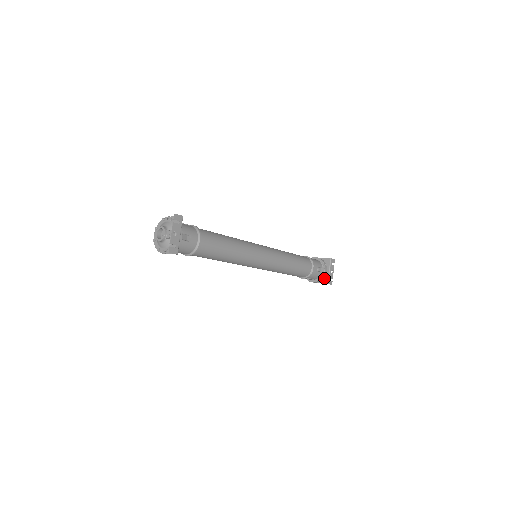
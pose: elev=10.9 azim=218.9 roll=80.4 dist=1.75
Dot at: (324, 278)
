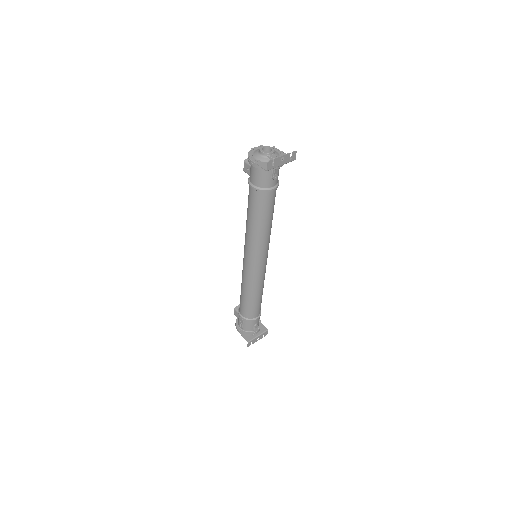
Dot at: (249, 336)
